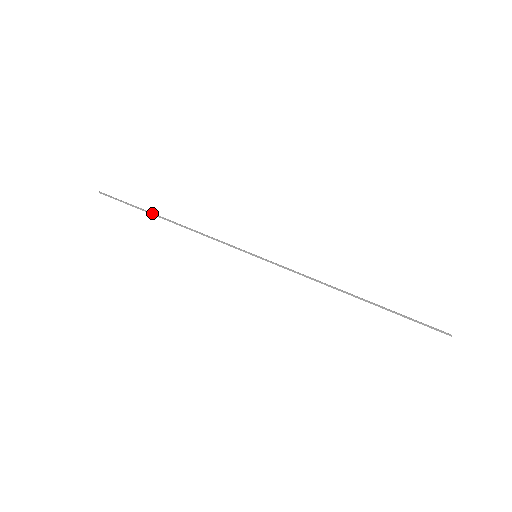
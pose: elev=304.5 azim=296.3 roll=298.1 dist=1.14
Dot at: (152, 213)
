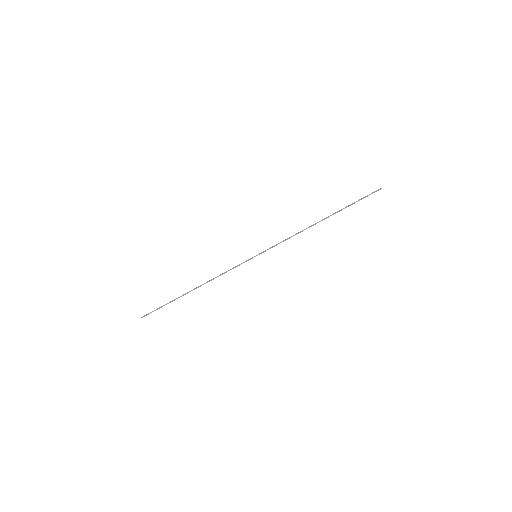
Dot at: occluded
